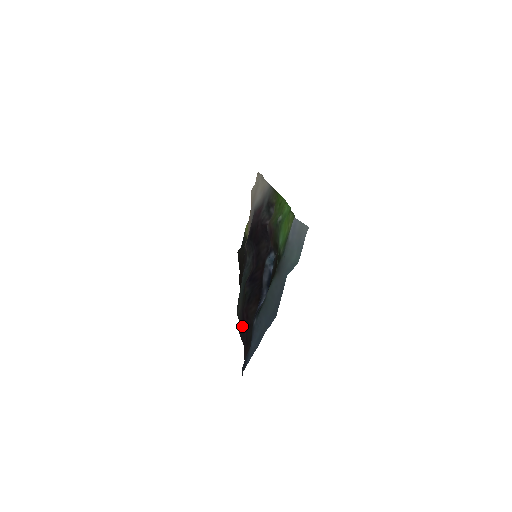
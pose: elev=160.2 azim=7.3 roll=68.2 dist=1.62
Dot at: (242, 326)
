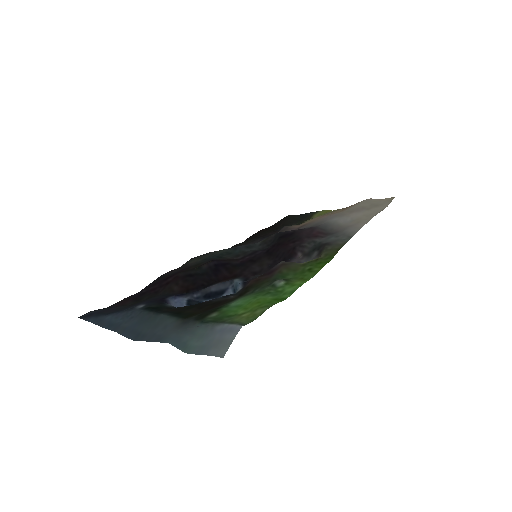
Dot at: (161, 280)
